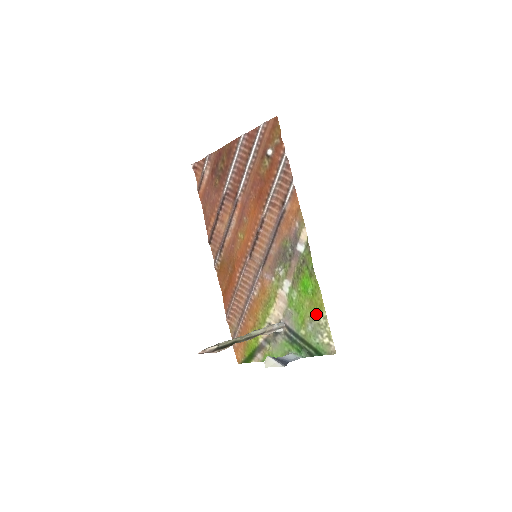
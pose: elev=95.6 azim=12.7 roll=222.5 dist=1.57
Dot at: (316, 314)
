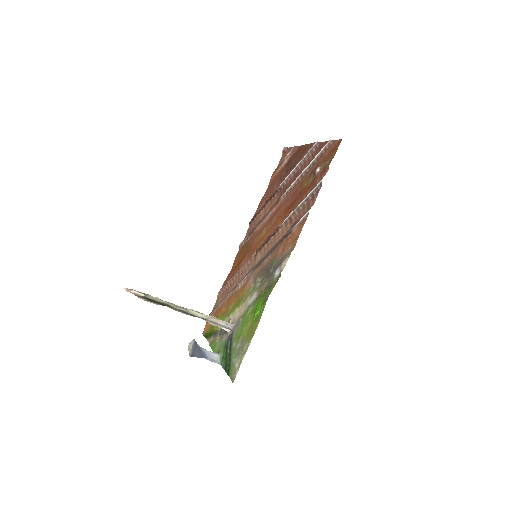
Dot at: (247, 338)
